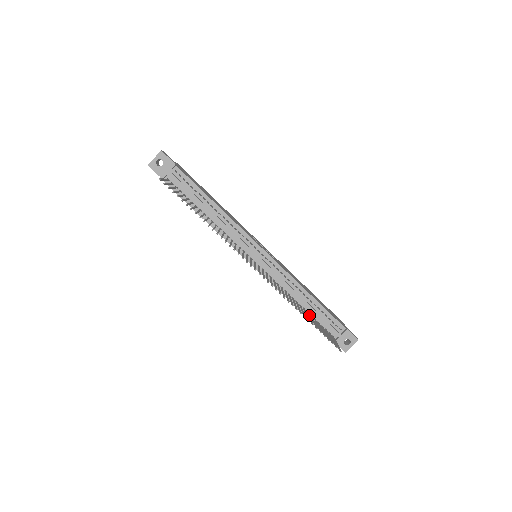
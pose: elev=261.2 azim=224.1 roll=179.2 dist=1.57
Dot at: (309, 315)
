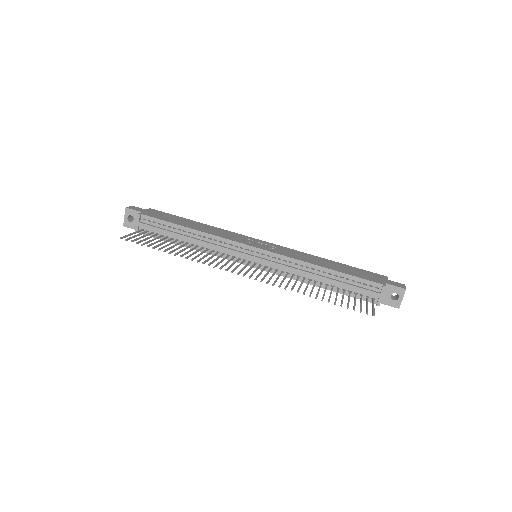
Dot at: (331, 290)
